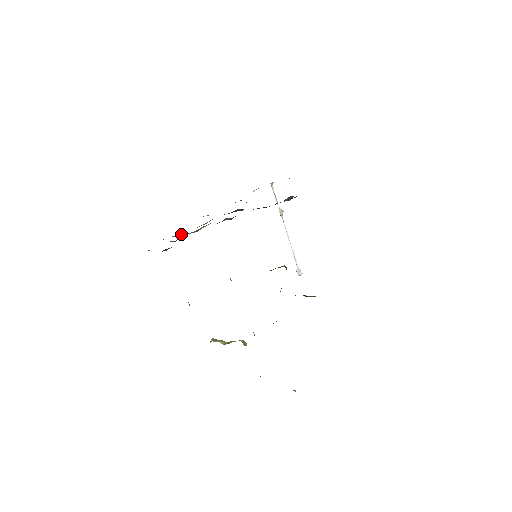
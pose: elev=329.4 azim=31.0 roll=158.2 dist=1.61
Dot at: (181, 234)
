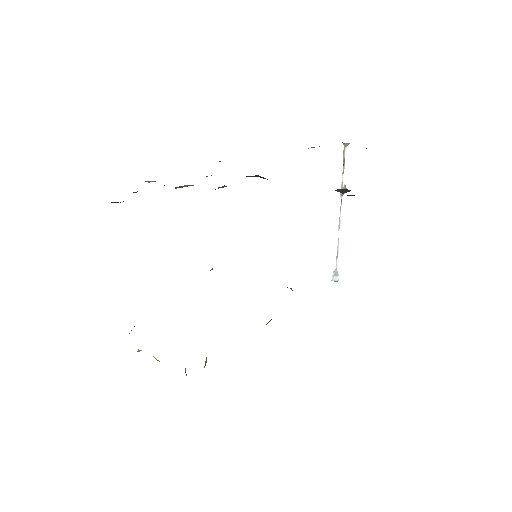
Dot at: occluded
